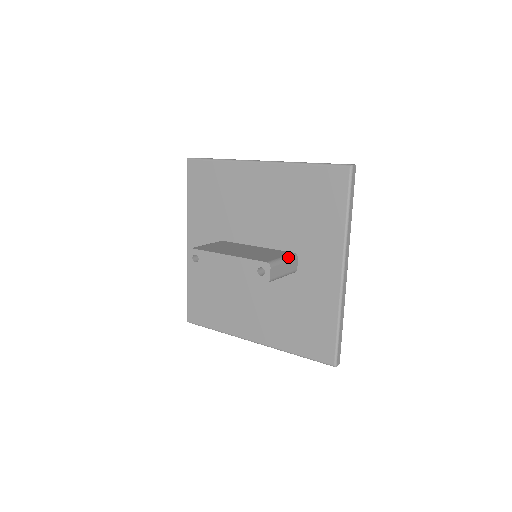
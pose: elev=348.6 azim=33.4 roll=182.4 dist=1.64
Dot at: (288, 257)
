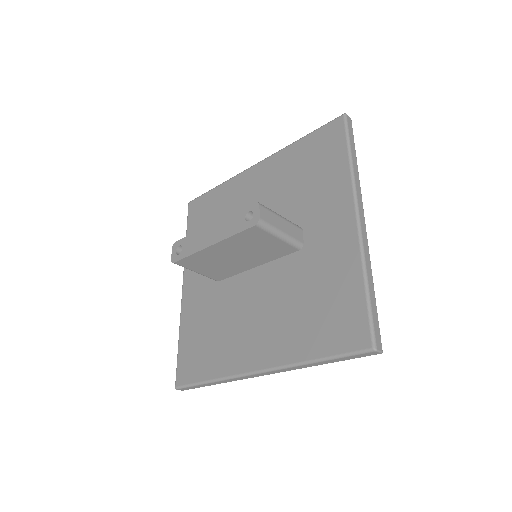
Dot at: (287, 220)
